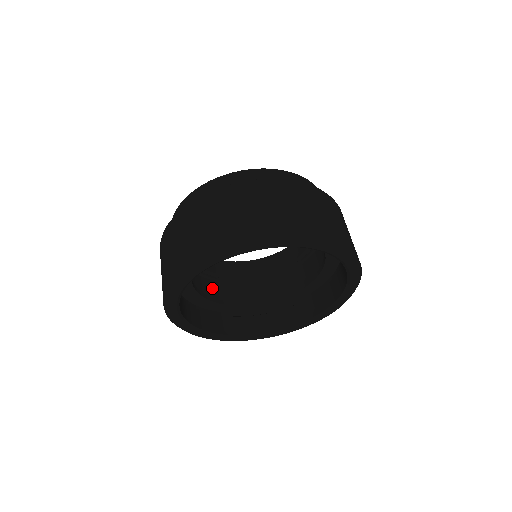
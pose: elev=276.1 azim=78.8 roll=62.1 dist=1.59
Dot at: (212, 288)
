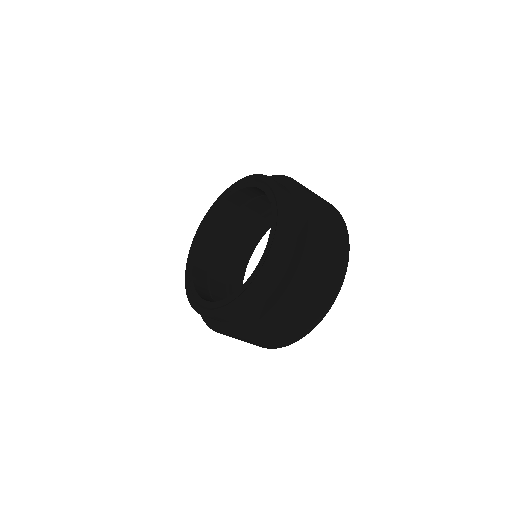
Dot at: (221, 254)
